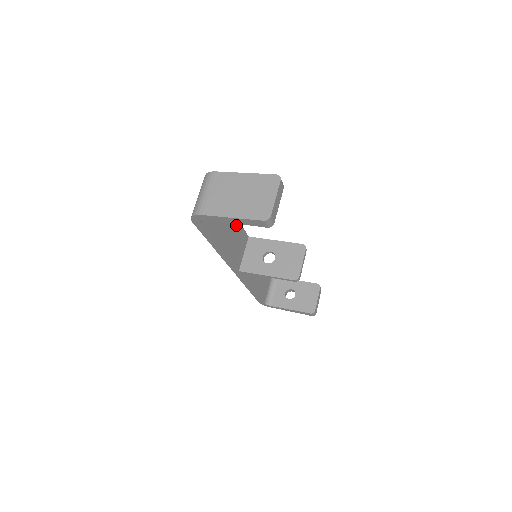
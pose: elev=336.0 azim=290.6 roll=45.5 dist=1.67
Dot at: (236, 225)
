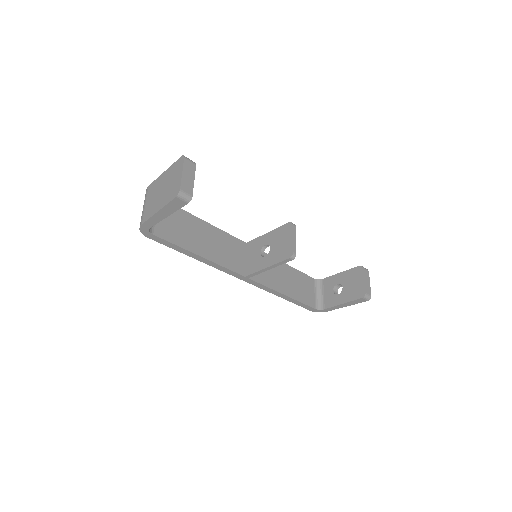
Dot at: (217, 233)
